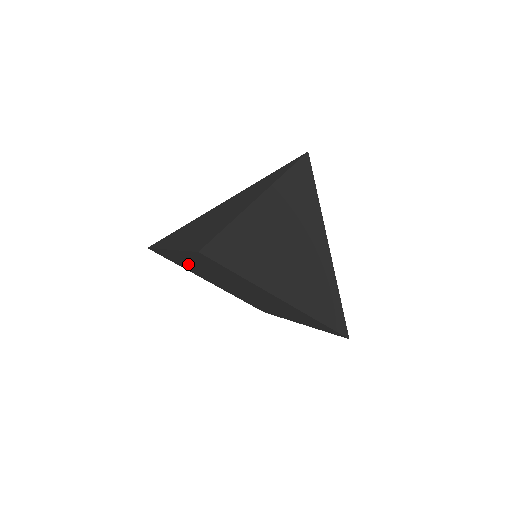
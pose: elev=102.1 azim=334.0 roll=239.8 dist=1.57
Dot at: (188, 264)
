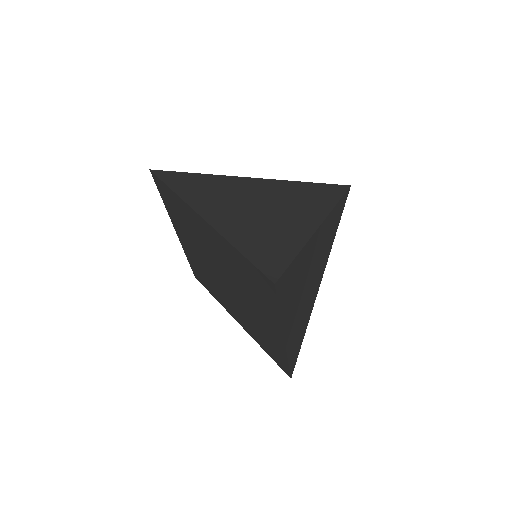
Dot at: (195, 228)
